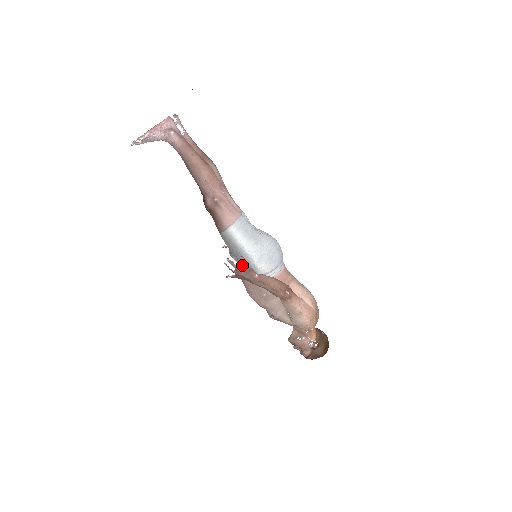
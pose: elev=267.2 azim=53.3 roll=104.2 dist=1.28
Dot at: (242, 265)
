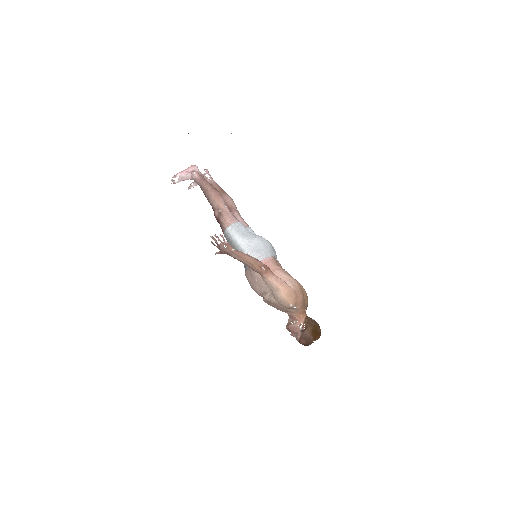
Dot at: occluded
